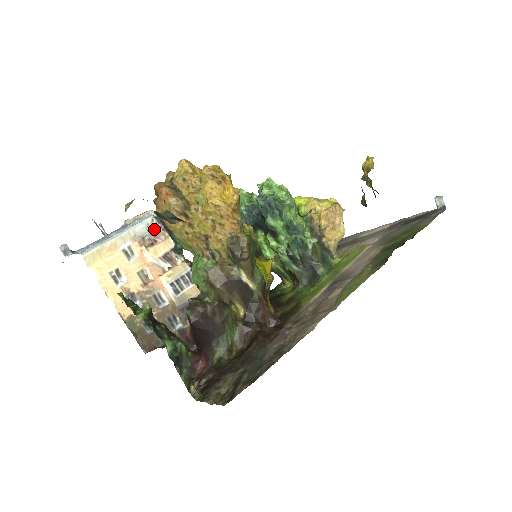
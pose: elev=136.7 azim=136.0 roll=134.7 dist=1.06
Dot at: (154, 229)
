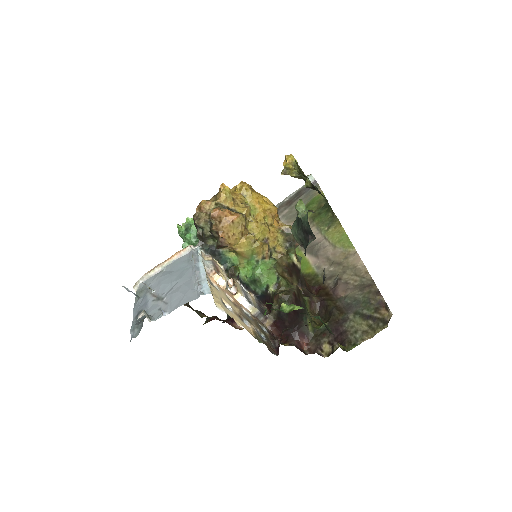
Dot at: (206, 259)
